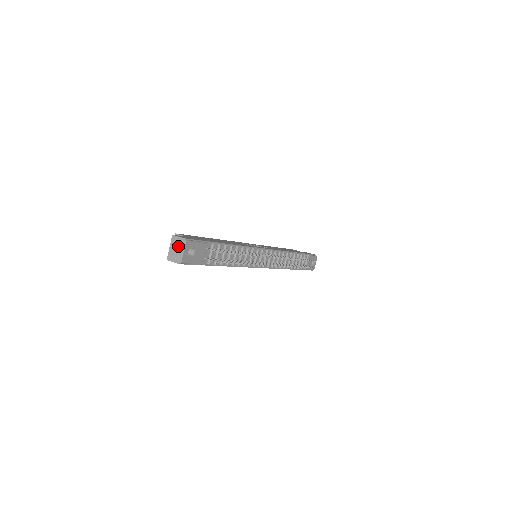
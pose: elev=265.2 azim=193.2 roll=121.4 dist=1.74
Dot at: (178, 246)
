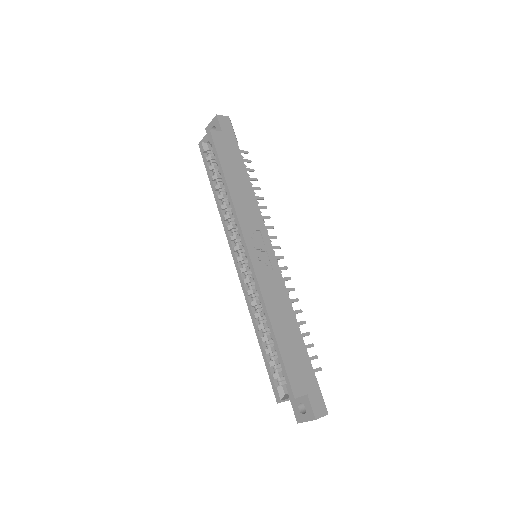
Dot at: occluded
